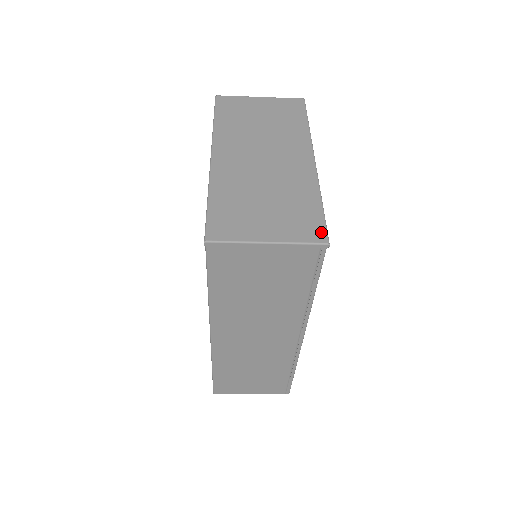
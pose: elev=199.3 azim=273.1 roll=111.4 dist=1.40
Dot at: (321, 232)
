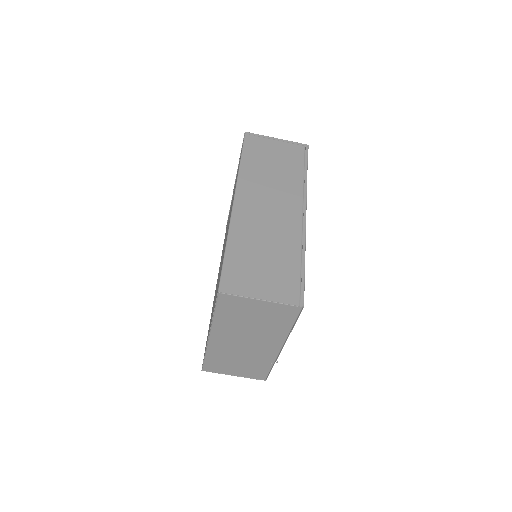
Dot at: occluded
